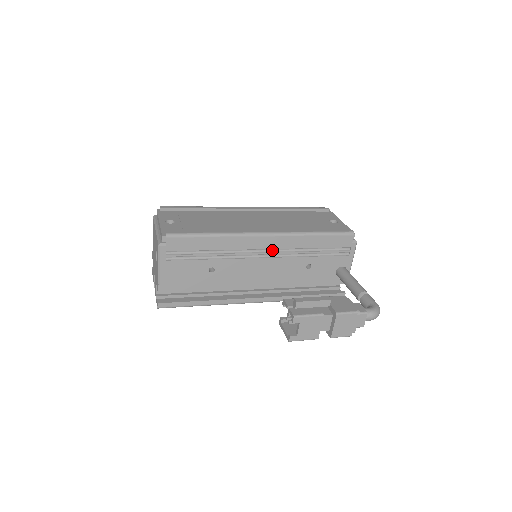
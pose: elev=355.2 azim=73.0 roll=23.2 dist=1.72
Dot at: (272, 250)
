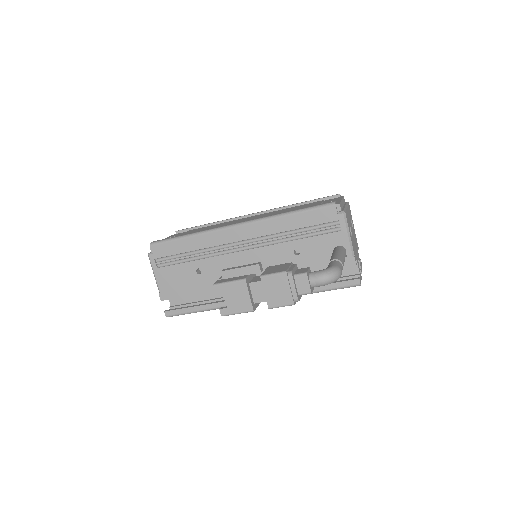
Dot at: (250, 241)
